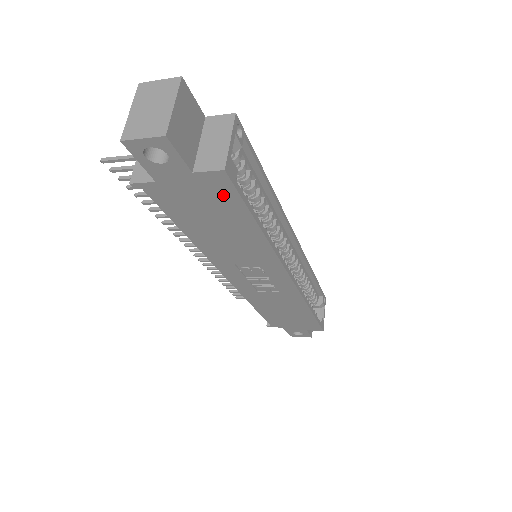
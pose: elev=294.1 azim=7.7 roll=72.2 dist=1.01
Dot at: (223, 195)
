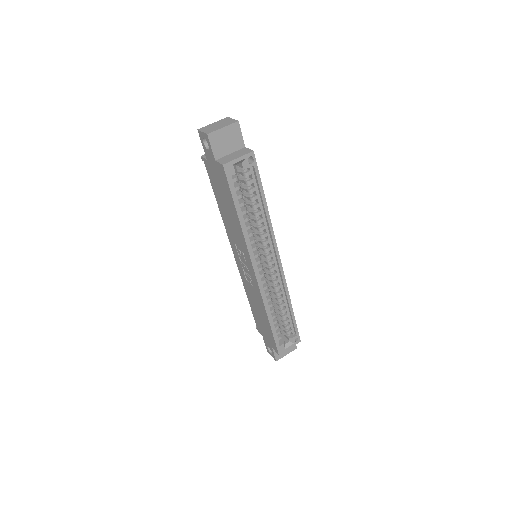
Dot at: (225, 182)
